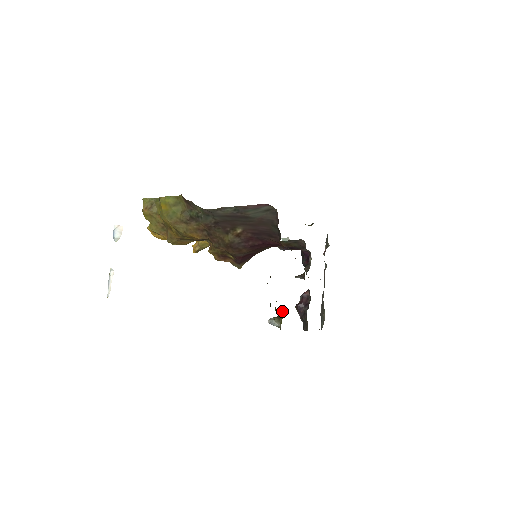
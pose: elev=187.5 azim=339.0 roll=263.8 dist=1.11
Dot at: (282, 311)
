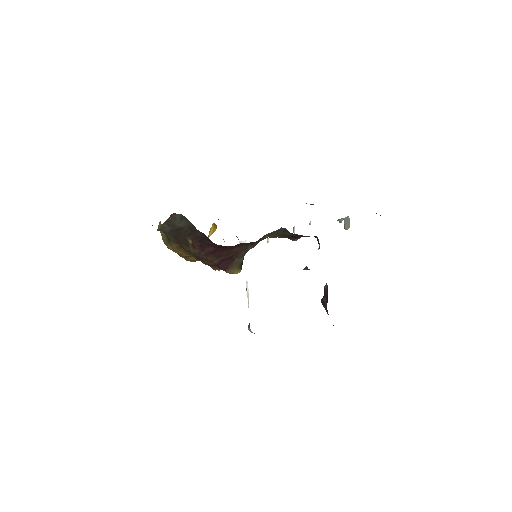
Dot at: occluded
